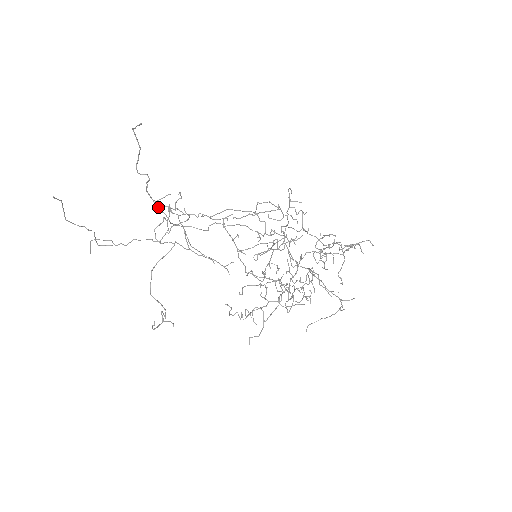
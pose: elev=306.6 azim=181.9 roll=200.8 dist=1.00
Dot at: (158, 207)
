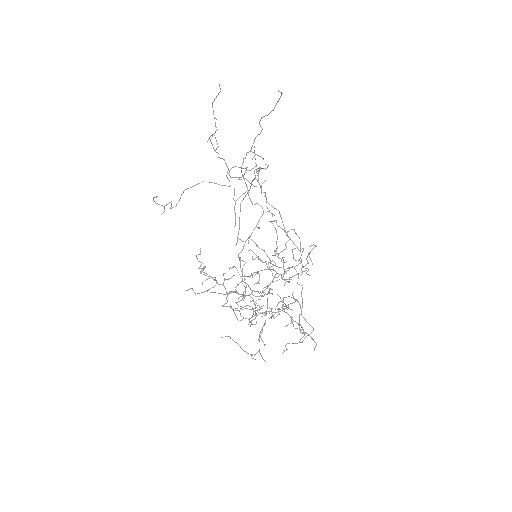
Dot at: (252, 158)
